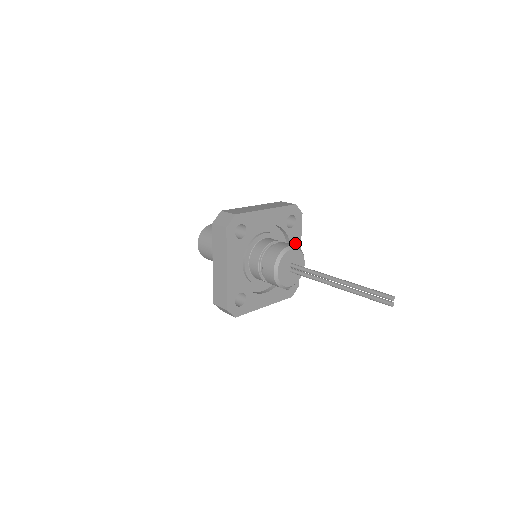
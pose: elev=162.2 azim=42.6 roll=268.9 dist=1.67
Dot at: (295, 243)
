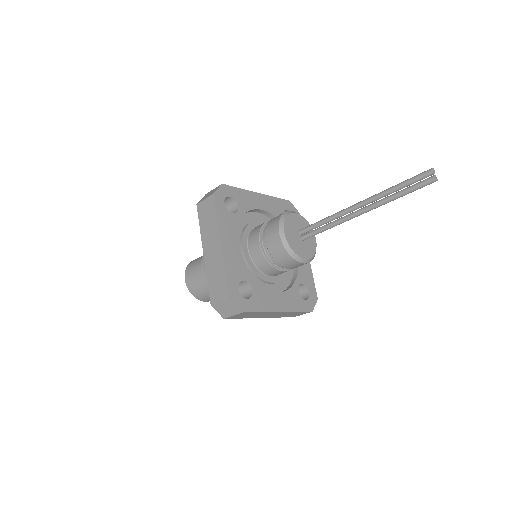
Dot at: occluded
